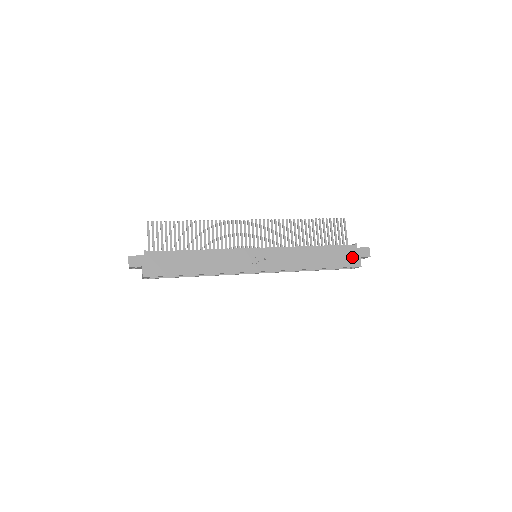
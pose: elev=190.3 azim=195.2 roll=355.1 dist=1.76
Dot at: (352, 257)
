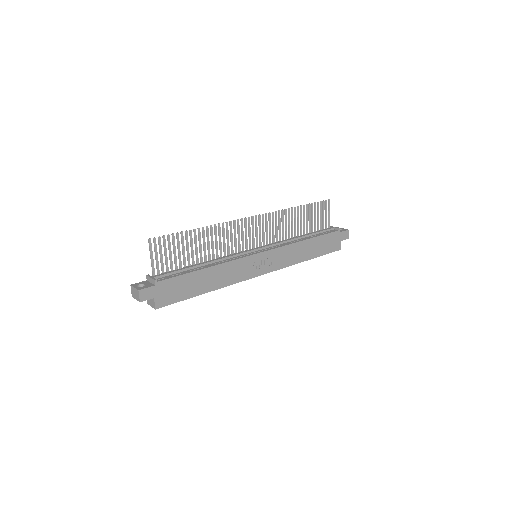
Dot at: (335, 242)
